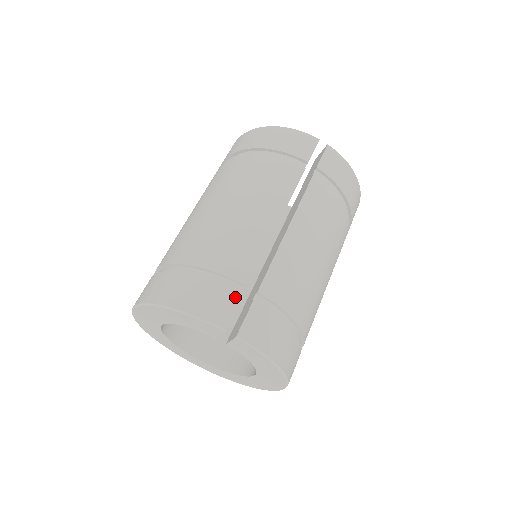
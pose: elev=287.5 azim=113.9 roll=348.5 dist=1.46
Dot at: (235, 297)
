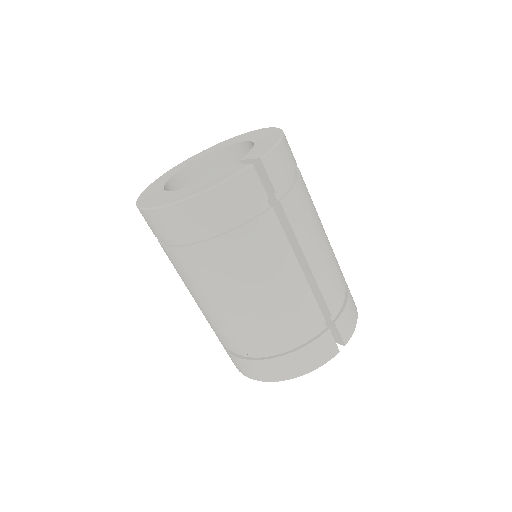
Dot at: (327, 335)
